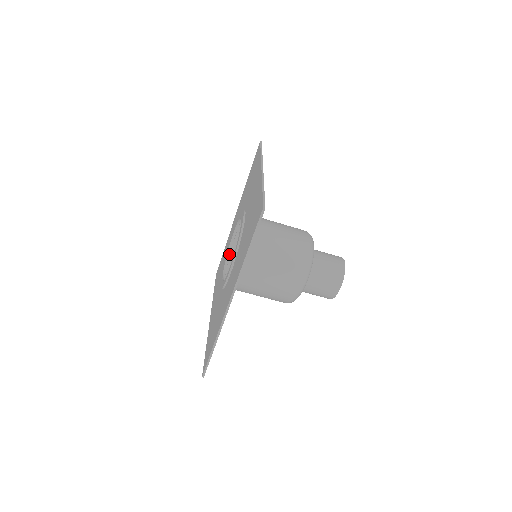
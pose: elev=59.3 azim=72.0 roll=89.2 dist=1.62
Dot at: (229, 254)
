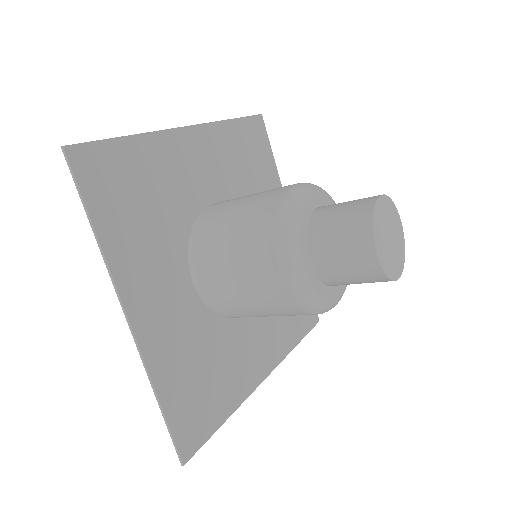
Dot at: occluded
